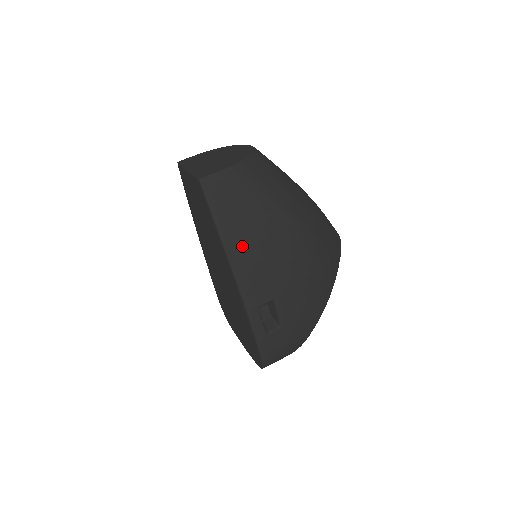
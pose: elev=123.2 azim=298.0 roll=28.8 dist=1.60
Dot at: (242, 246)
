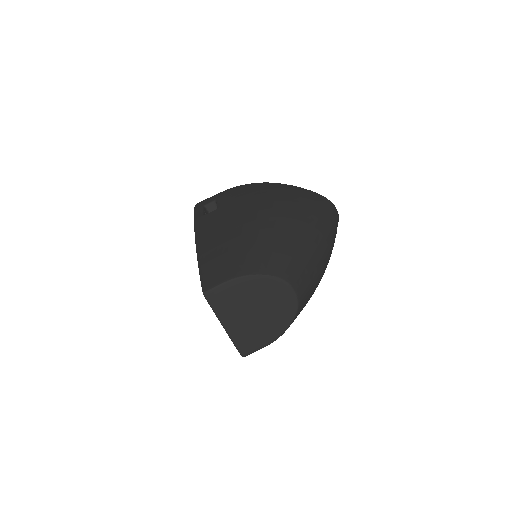
Dot at: occluded
